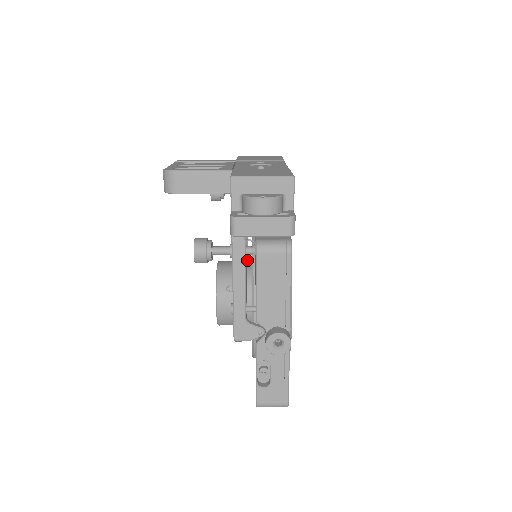
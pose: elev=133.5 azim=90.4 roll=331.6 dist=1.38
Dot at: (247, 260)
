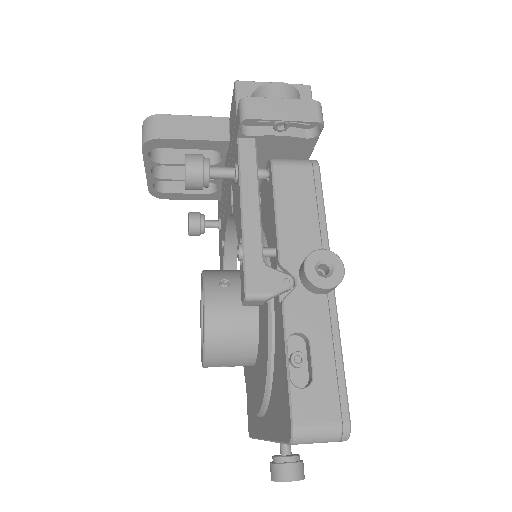
Dot at: occluded
